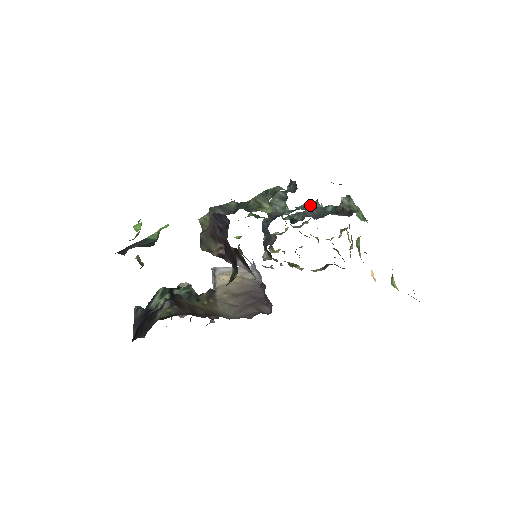
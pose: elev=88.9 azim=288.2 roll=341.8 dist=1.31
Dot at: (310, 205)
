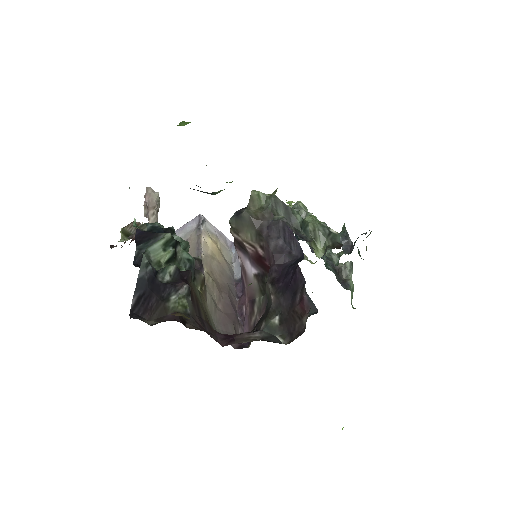
Dot at: (328, 251)
